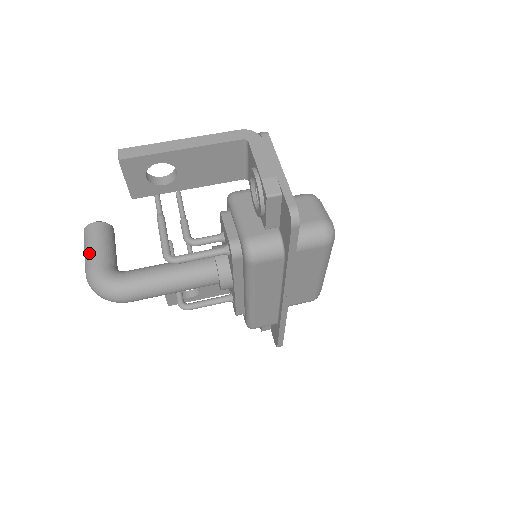
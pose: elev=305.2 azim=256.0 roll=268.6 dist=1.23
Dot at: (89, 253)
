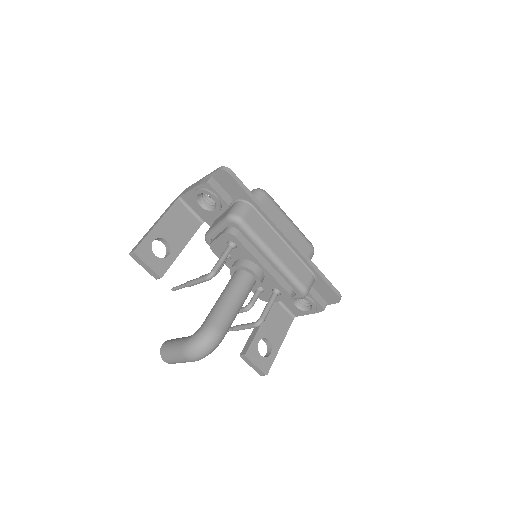
Dot at: (175, 348)
